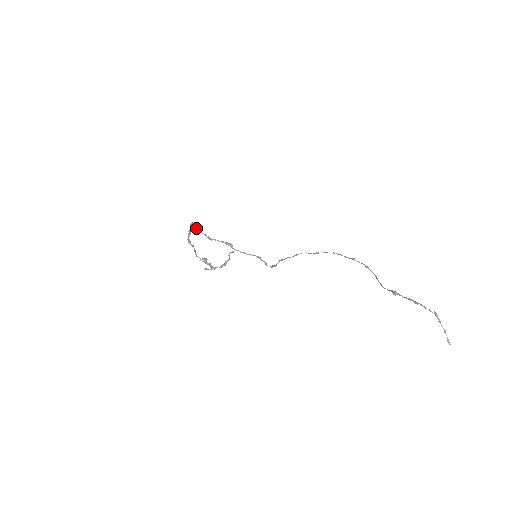
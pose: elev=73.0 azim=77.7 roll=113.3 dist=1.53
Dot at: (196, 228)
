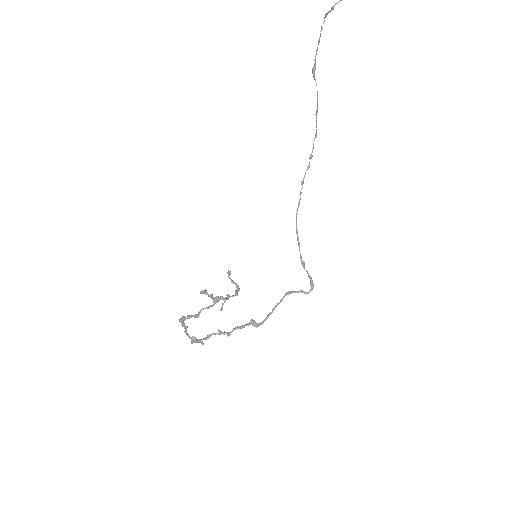
Dot at: (200, 340)
